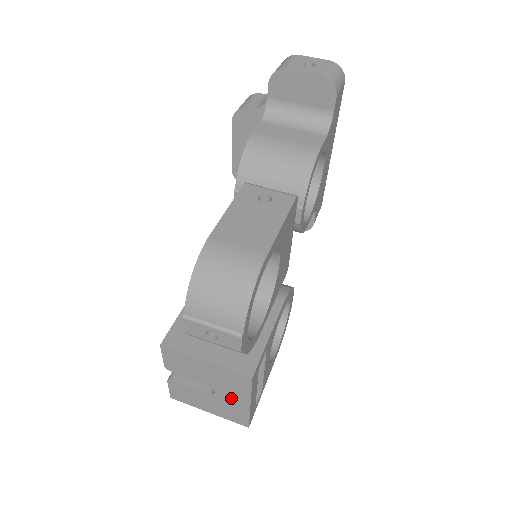
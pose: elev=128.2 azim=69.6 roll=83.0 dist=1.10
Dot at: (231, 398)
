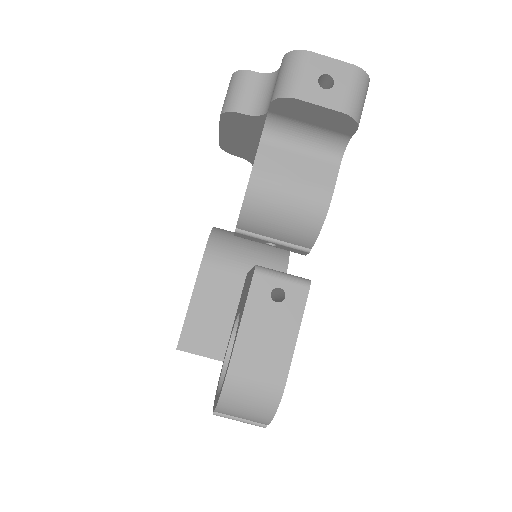
Dot at: occluded
